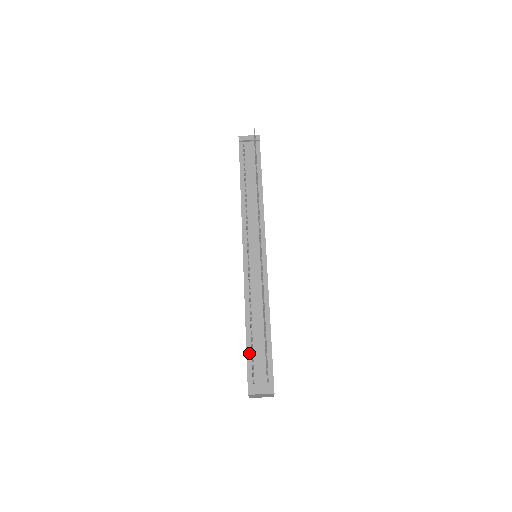
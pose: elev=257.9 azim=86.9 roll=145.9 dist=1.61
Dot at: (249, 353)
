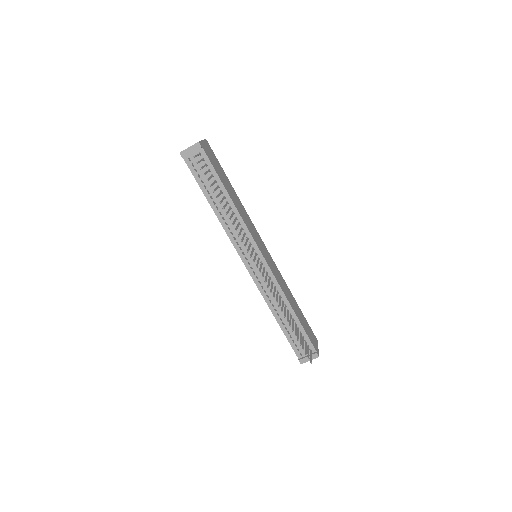
Dot at: (288, 338)
